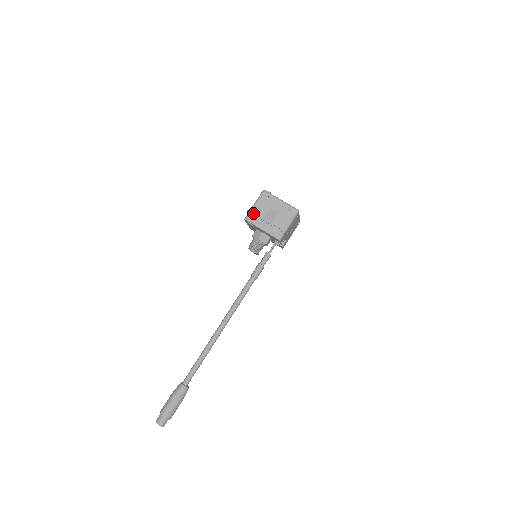
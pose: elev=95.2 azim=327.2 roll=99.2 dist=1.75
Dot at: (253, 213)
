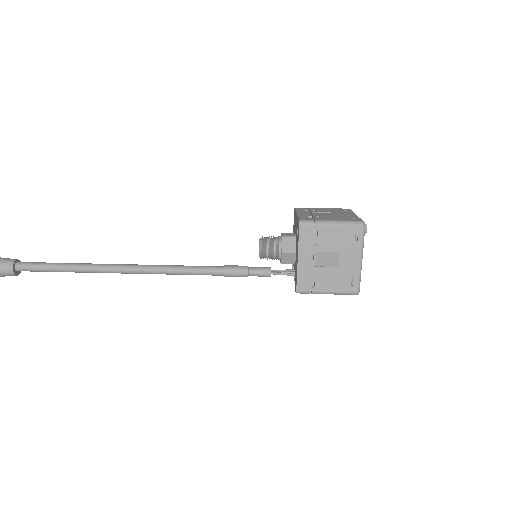
Dot at: (317, 229)
